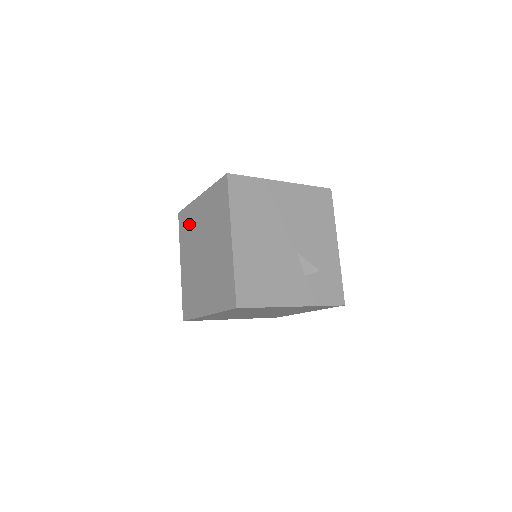
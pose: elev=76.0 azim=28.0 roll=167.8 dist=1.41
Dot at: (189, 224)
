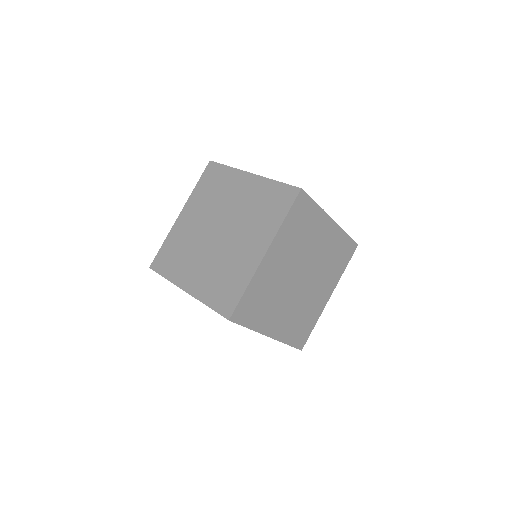
Dot at: (177, 247)
